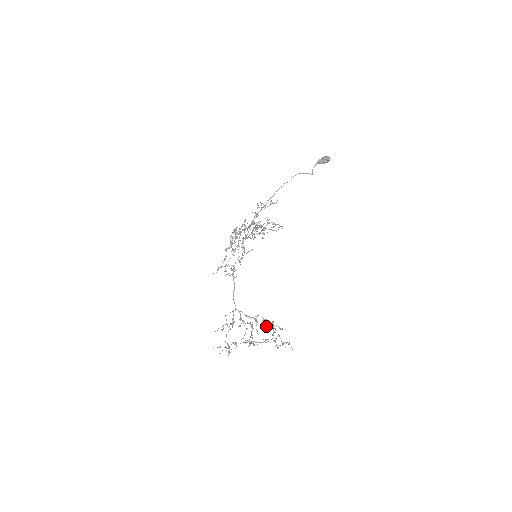
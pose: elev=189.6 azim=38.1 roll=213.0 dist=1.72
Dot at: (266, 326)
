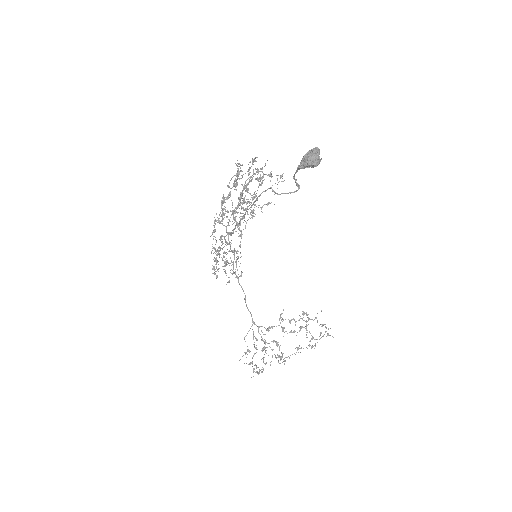
Dot at: (295, 331)
